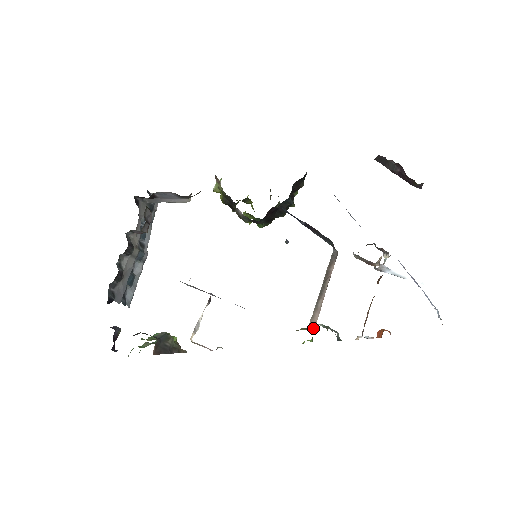
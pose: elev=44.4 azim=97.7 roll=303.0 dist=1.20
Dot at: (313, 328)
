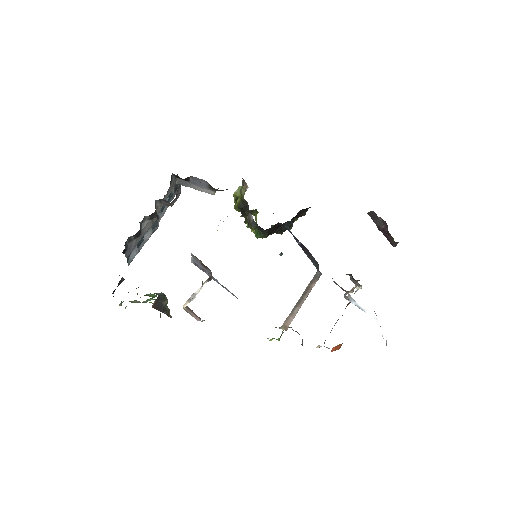
Dot at: (286, 328)
